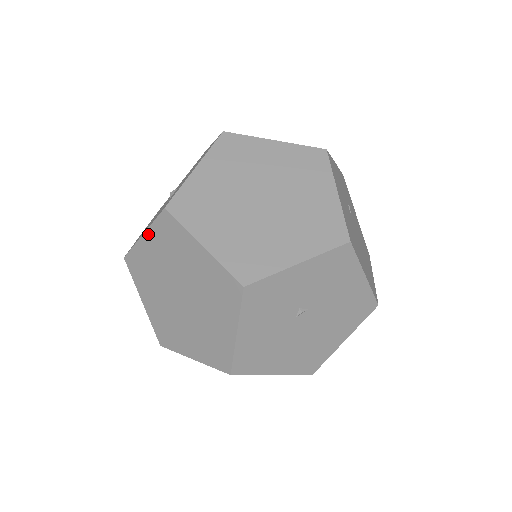
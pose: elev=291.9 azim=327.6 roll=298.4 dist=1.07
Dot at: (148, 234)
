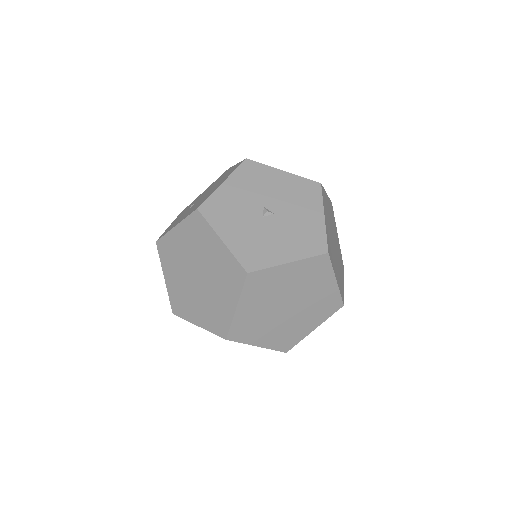
Dot at: (224, 248)
